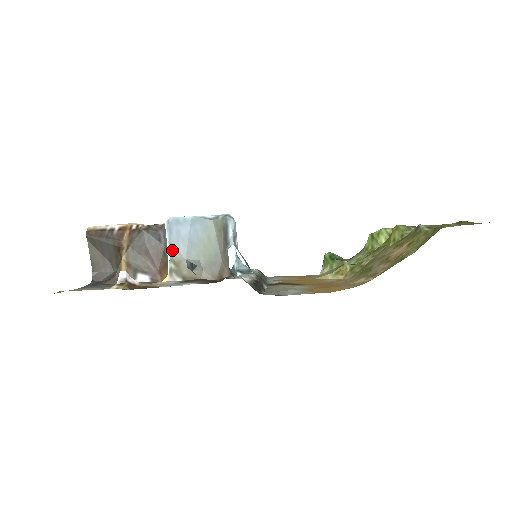
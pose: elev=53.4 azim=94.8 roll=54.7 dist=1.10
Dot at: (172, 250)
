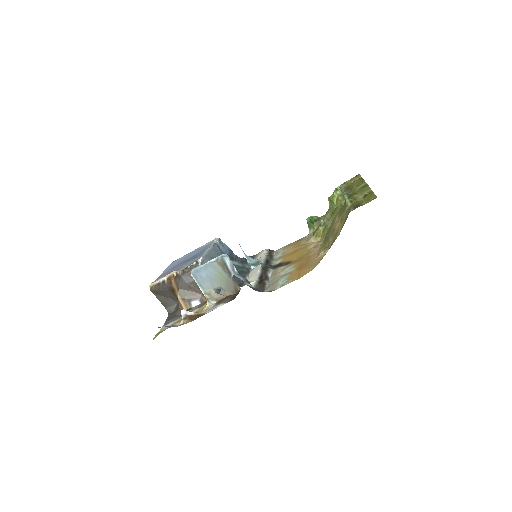
Dot at: (202, 287)
